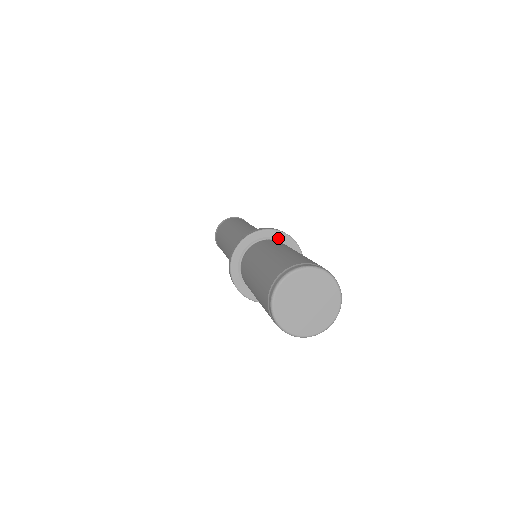
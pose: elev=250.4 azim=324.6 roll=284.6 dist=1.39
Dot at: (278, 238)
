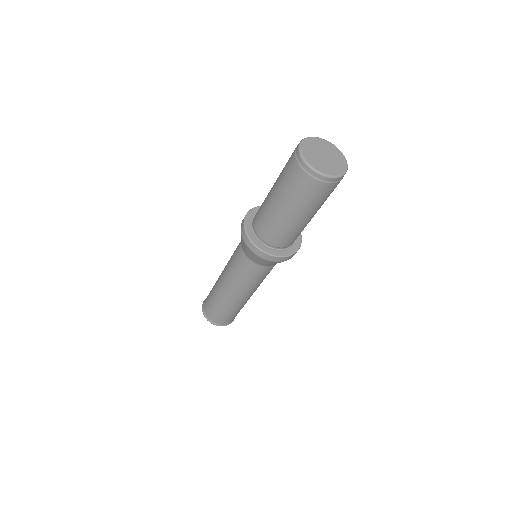
Dot at: occluded
